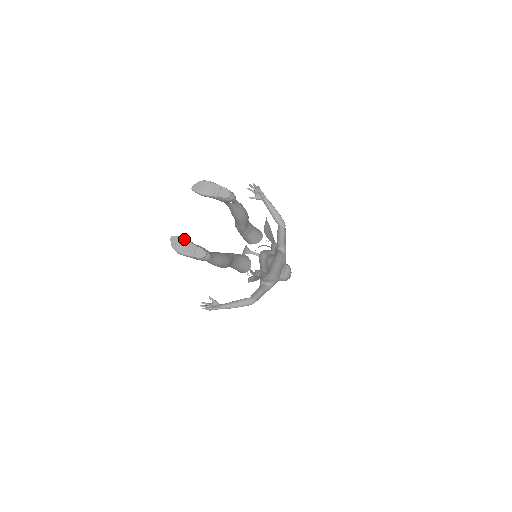
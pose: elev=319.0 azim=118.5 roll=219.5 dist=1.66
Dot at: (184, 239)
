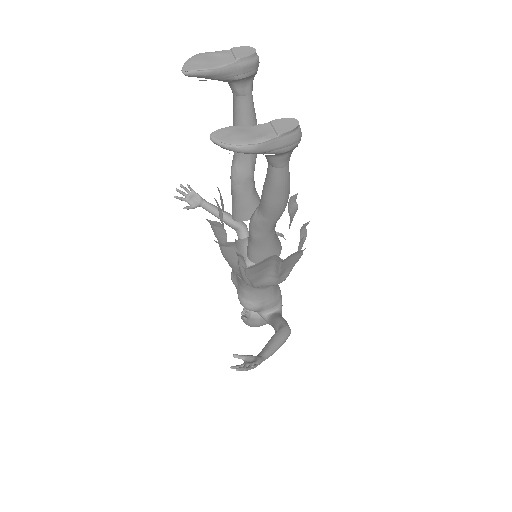
Dot at: occluded
